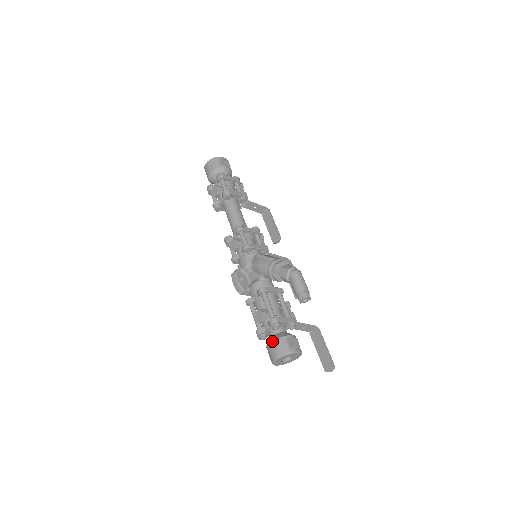
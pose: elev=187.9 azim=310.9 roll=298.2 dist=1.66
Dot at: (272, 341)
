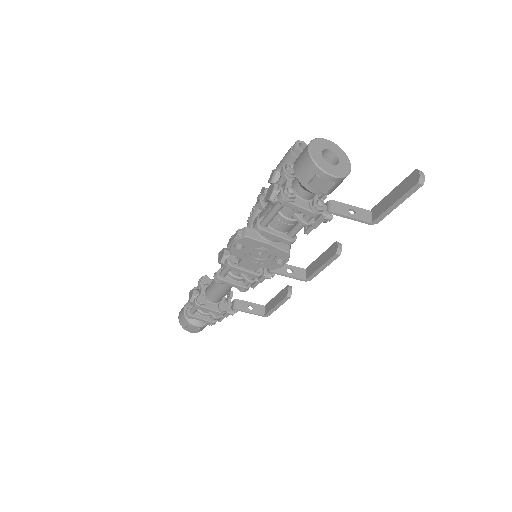
Dot at: (294, 162)
